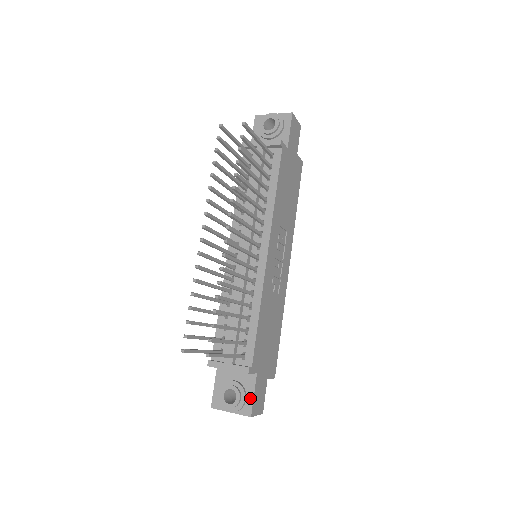
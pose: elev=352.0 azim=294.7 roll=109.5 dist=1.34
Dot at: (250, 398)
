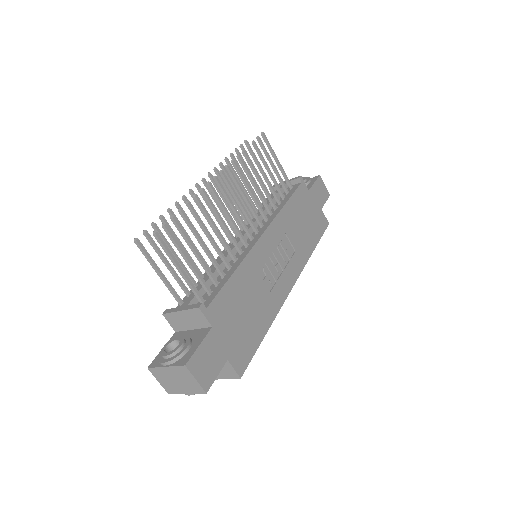
Dot at: (194, 349)
